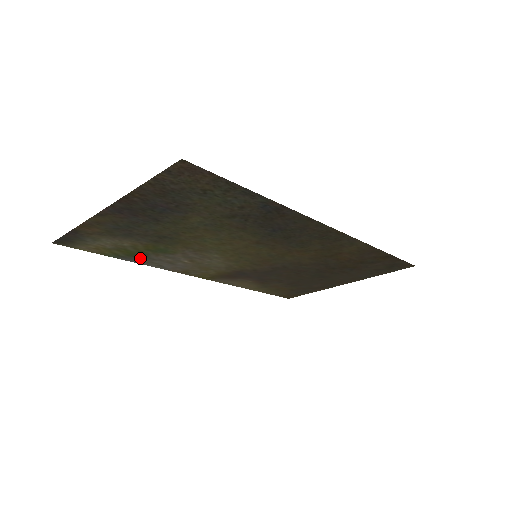
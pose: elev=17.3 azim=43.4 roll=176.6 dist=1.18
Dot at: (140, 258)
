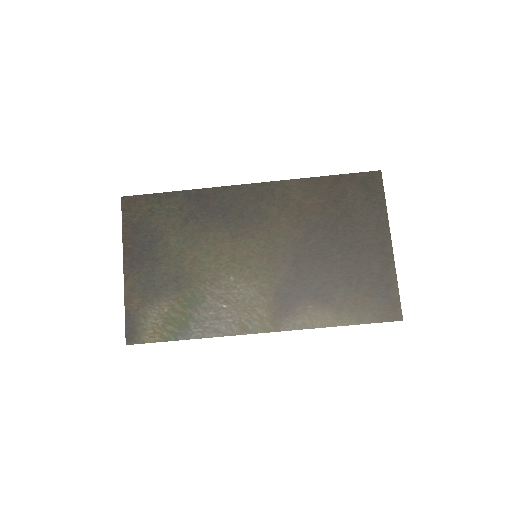
Dot at: (192, 327)
